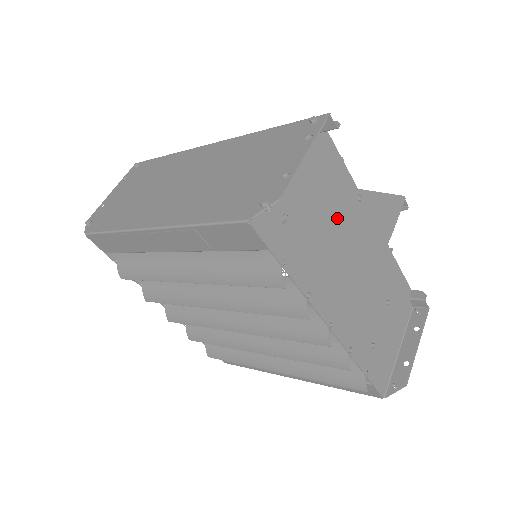
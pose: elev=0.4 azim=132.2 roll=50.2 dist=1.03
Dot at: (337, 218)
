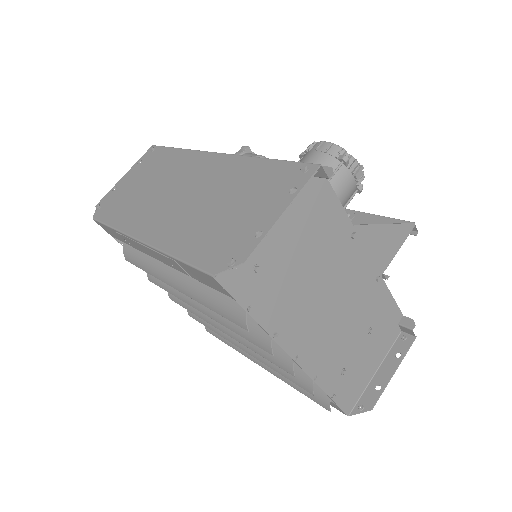
Dot at: (321, 258)
